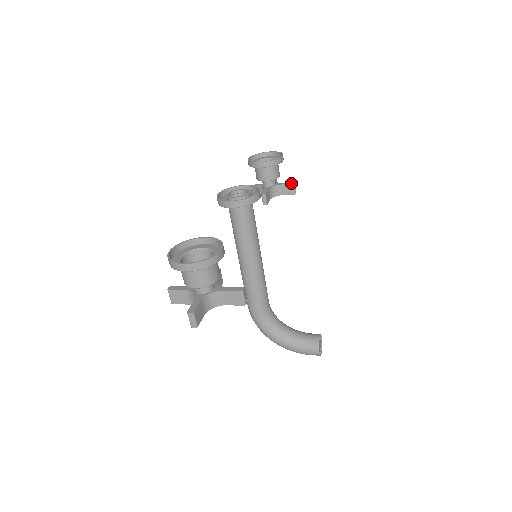
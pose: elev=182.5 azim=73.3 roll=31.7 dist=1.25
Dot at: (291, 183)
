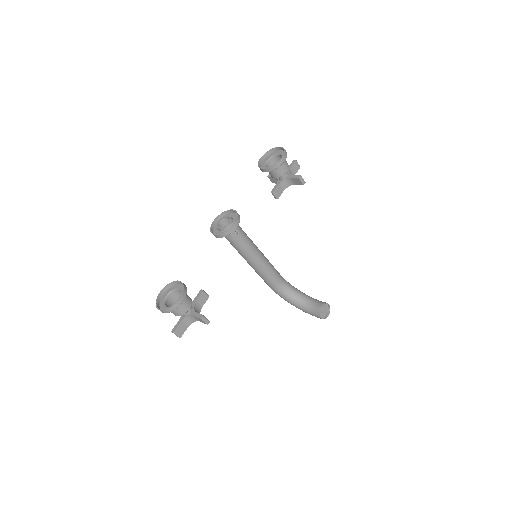
Dot at: (297, 177)
